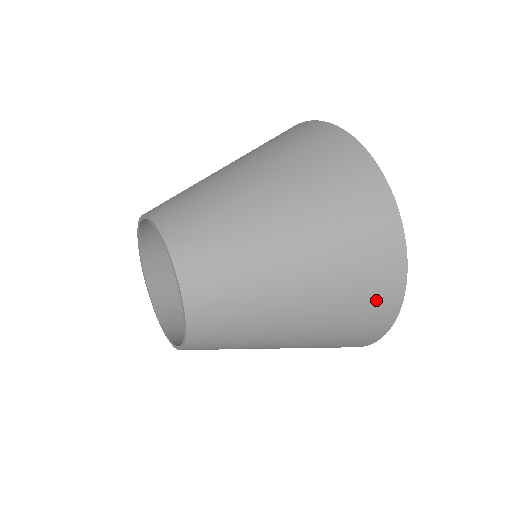
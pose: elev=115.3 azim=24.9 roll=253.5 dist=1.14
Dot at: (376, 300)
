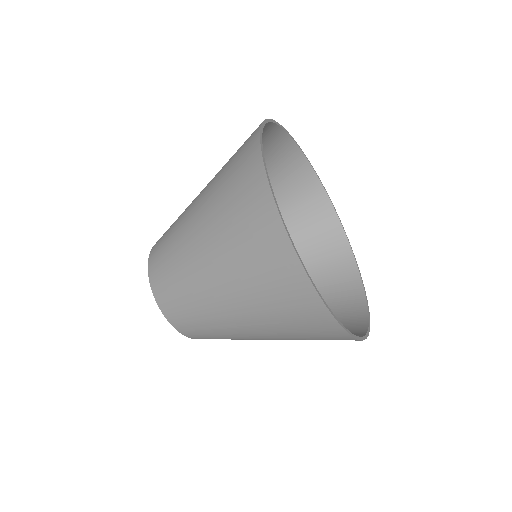
Dot at: (314, 327)
